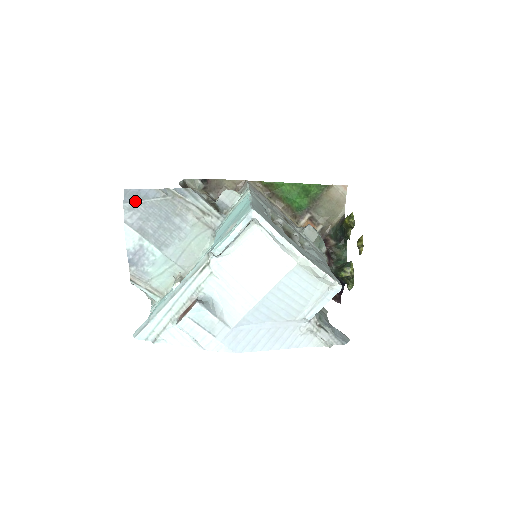
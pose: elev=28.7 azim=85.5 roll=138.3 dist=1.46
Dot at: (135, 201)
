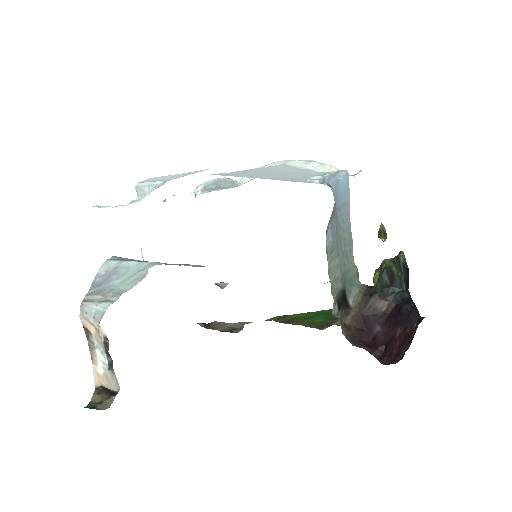
Dot at: (126, 258)
